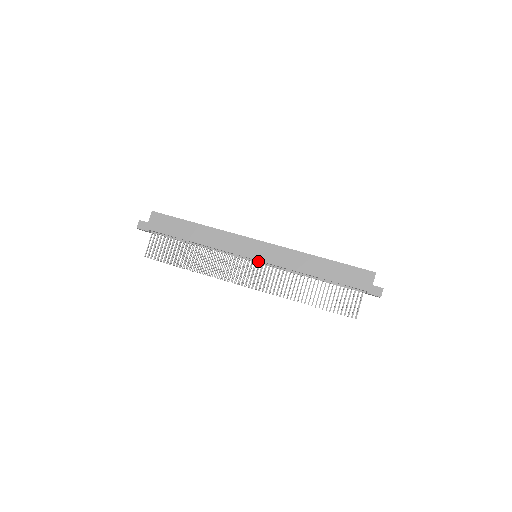
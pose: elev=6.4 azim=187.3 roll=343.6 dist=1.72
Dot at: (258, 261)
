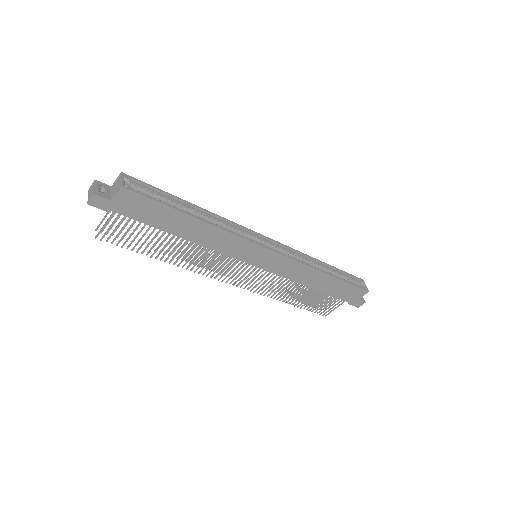
Dot at: occluded
